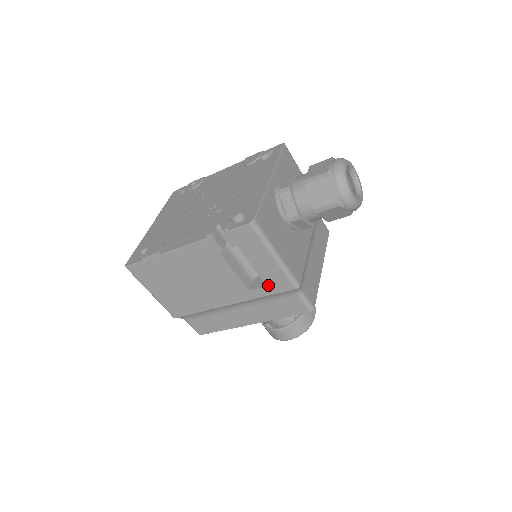
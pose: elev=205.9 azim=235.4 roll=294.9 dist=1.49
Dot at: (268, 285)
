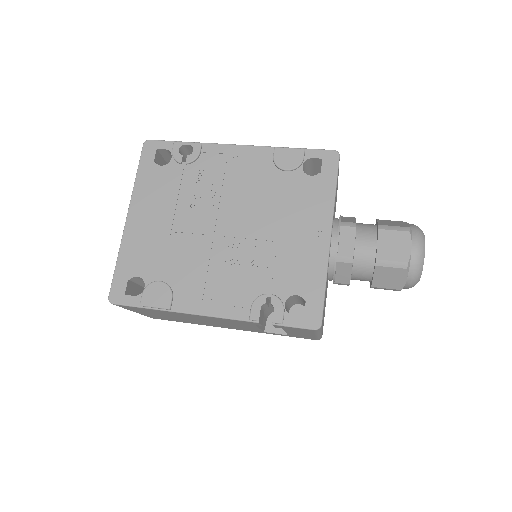
Dot at: (290, 335)
